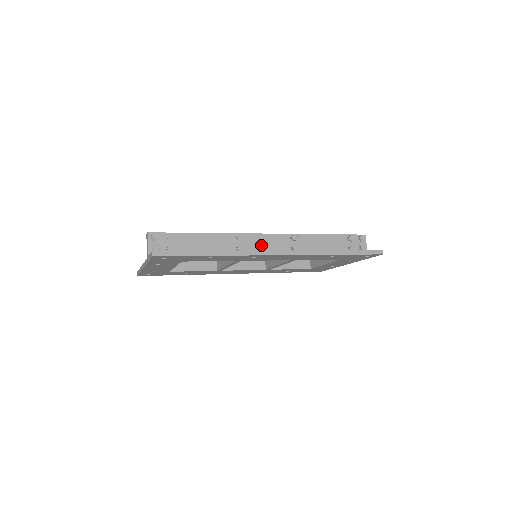
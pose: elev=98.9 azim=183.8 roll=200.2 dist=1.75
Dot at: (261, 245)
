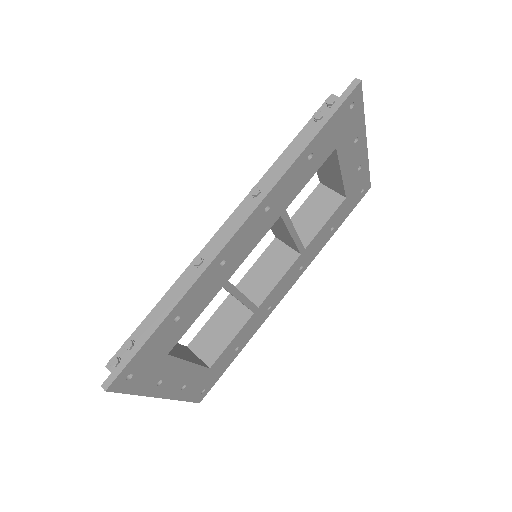
Dot at: occluded
